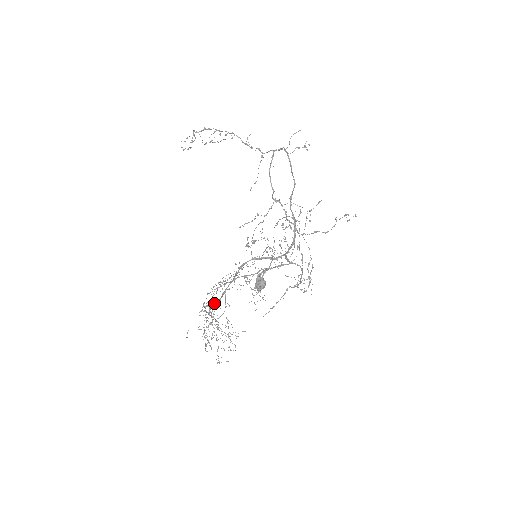
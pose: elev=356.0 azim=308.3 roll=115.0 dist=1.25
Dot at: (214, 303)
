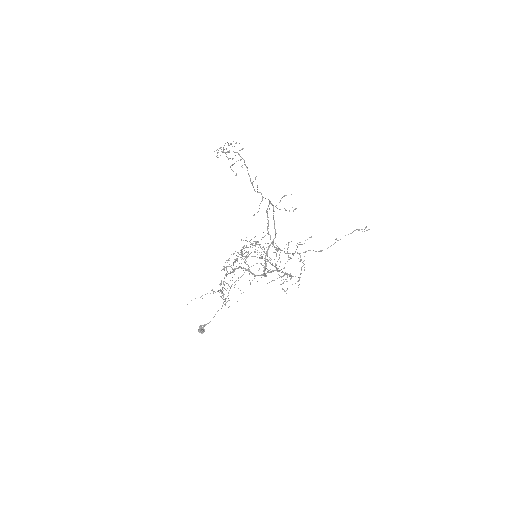
Dot at: occluded
